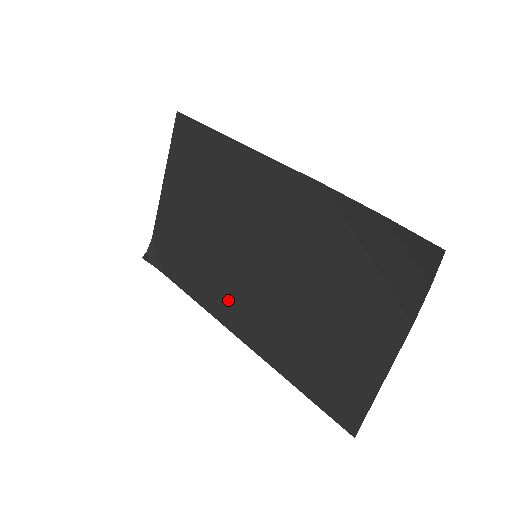
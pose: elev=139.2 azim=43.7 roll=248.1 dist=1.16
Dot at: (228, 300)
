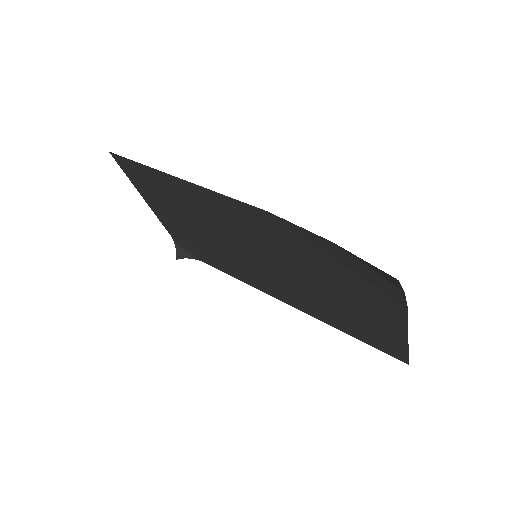
Dot at: (259, 281)
